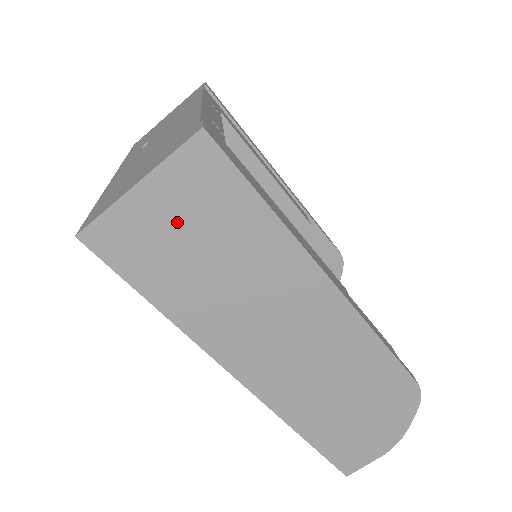
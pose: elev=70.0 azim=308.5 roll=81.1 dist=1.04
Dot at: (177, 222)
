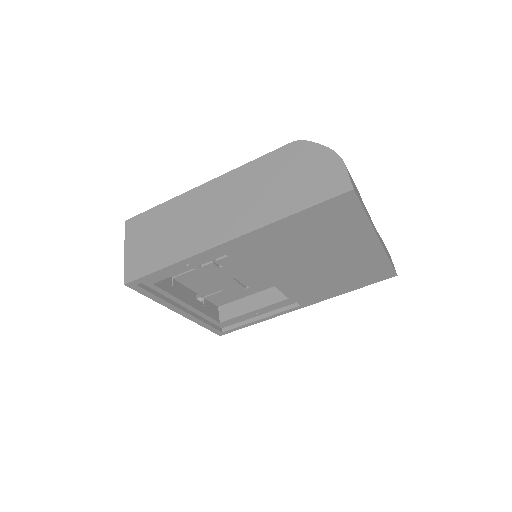
Dot at: (144, 242)
